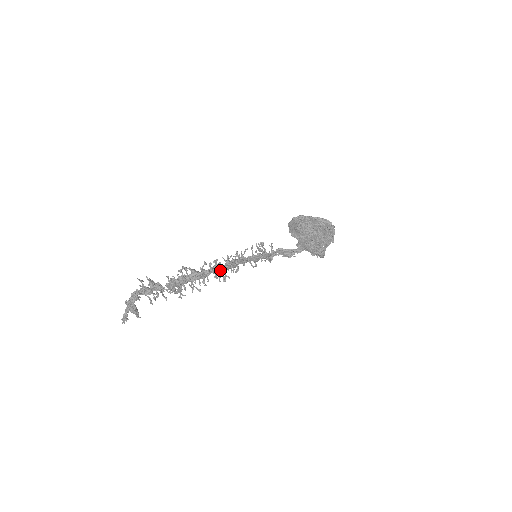
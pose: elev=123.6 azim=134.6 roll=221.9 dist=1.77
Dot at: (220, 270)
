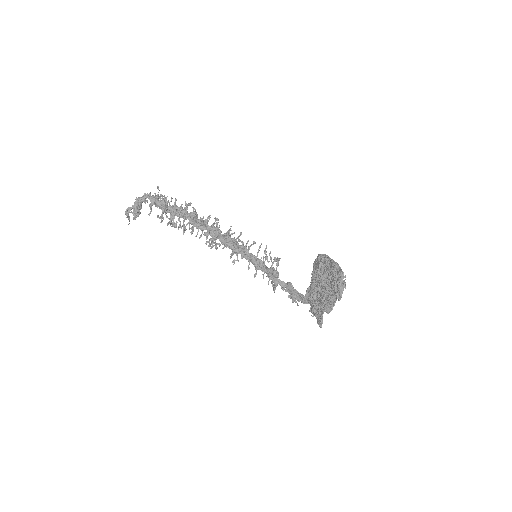
Dot at: (215, 234)
